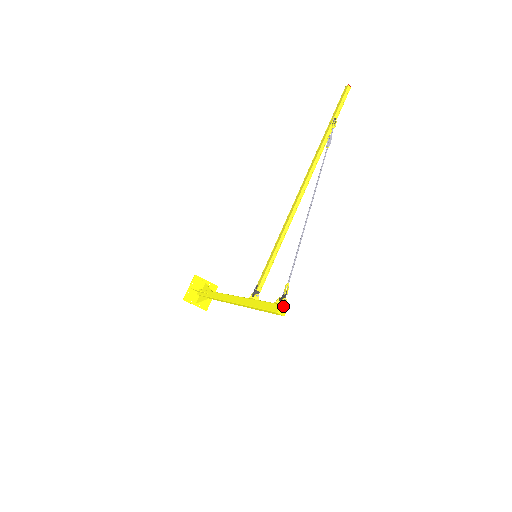
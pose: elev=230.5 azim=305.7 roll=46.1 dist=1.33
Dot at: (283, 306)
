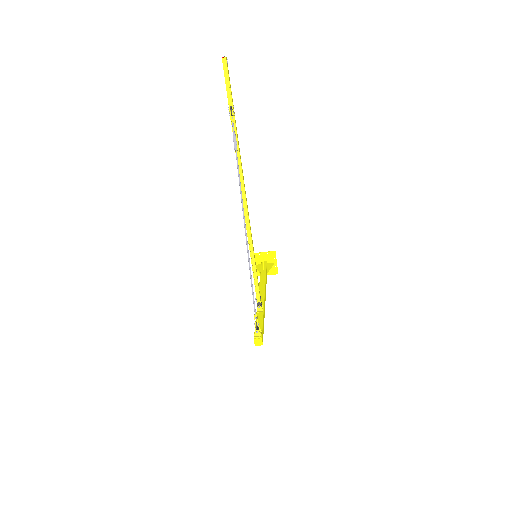
Dot at: (256, 339)
